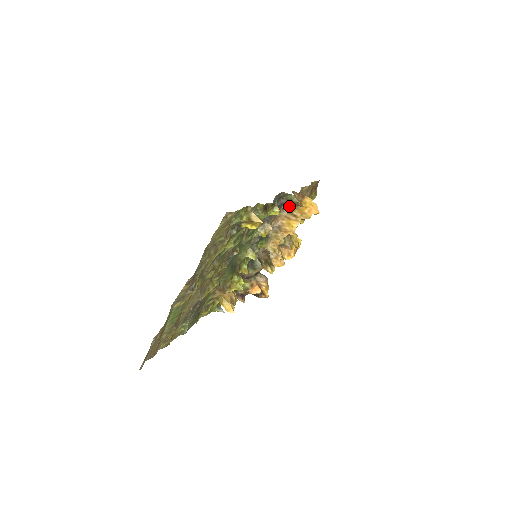
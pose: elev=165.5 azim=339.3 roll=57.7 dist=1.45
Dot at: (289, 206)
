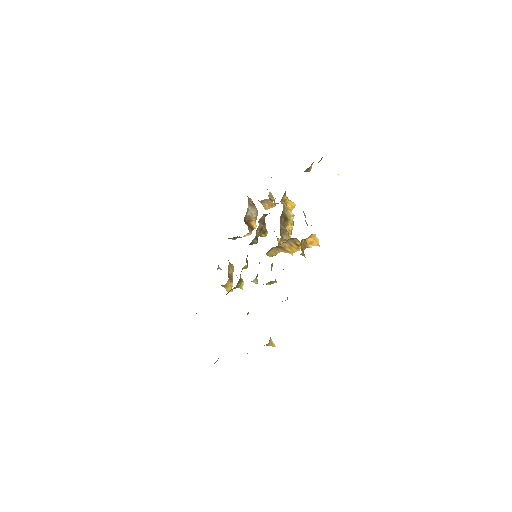
Dot at: (294, 238)
